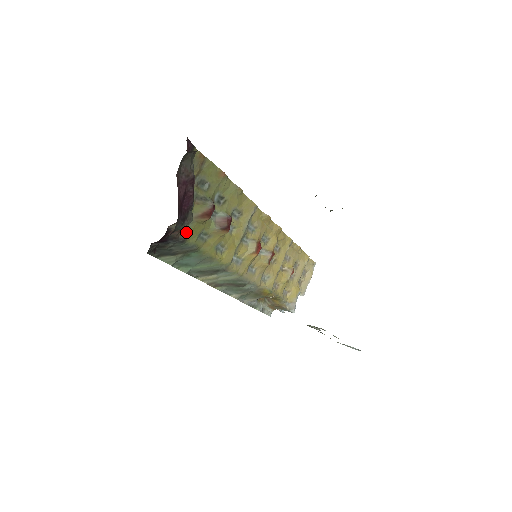
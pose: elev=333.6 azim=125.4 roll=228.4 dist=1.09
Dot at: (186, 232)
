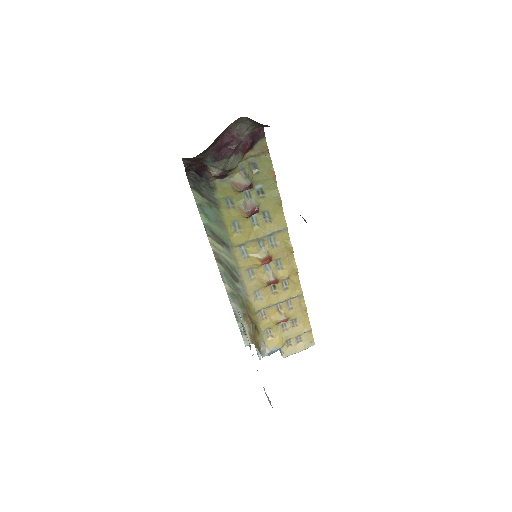
Dot at: (219, 185)
